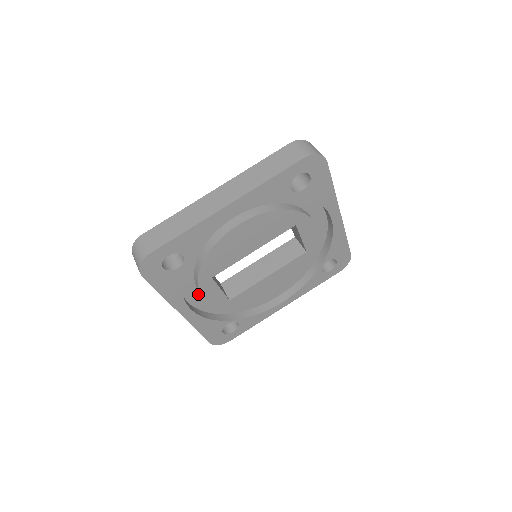
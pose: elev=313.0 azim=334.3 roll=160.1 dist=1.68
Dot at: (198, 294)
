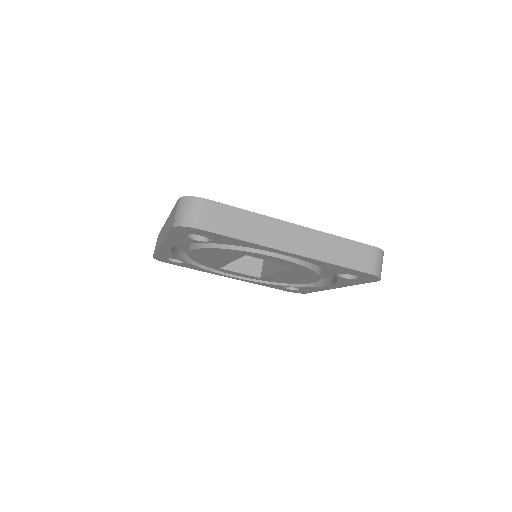
Dot at: occluded
